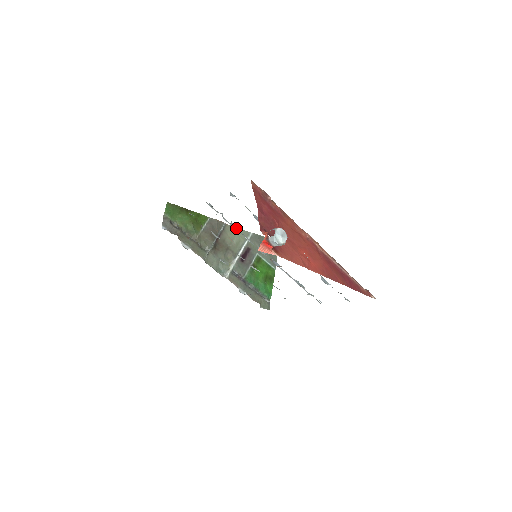
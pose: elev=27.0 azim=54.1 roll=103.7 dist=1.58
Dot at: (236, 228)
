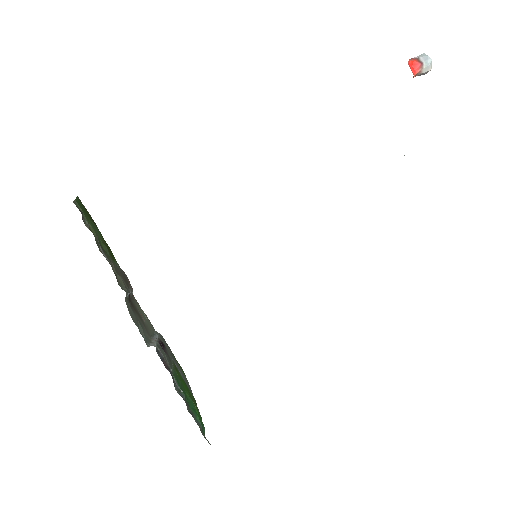
Dot at: occluded
